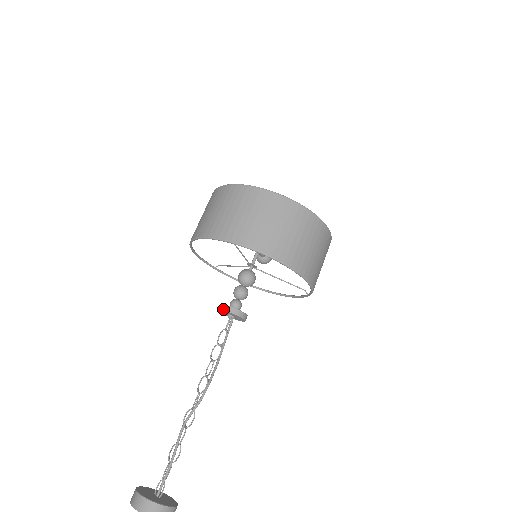
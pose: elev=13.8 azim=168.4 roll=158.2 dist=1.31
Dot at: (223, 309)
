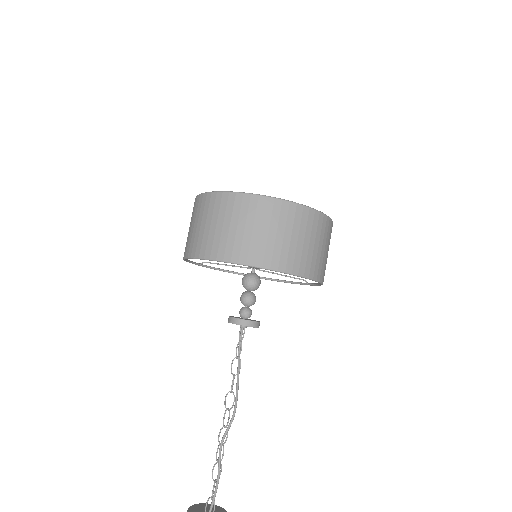
Dot at: (239, 324)
